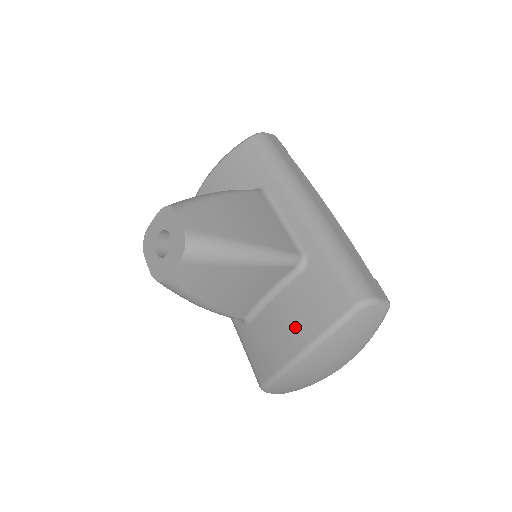
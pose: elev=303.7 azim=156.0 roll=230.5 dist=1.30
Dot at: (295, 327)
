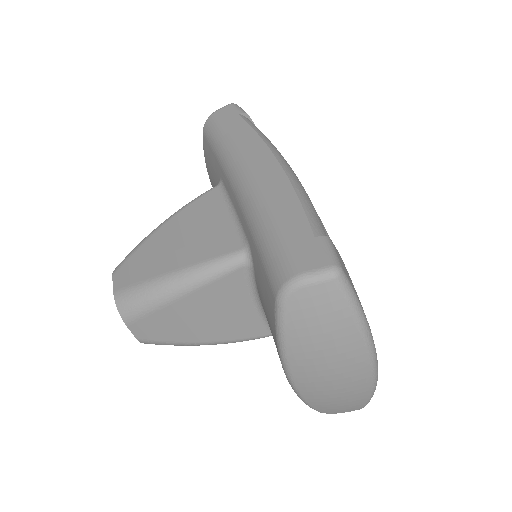
Dot at: occluded
